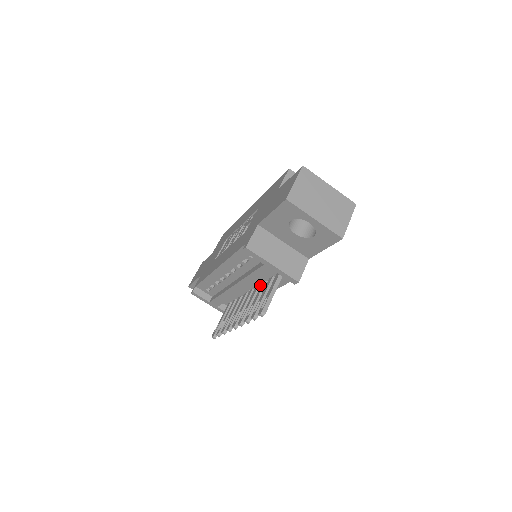
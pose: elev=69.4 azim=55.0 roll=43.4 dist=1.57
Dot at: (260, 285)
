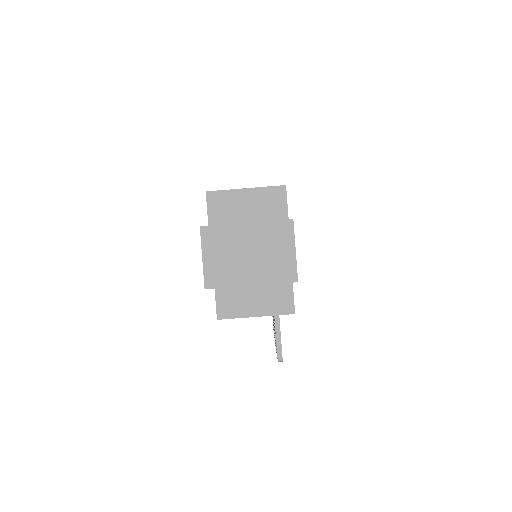
Dot at: occluded
